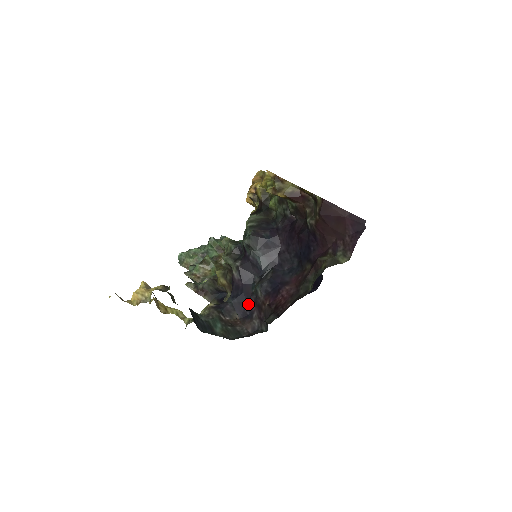
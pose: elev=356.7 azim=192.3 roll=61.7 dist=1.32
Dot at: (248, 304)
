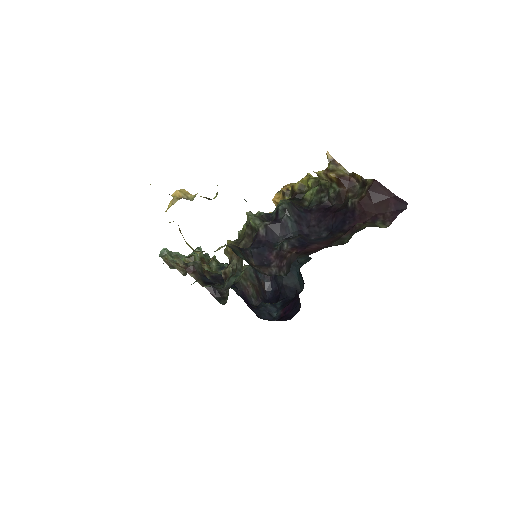
Dot at: (267, 256)
